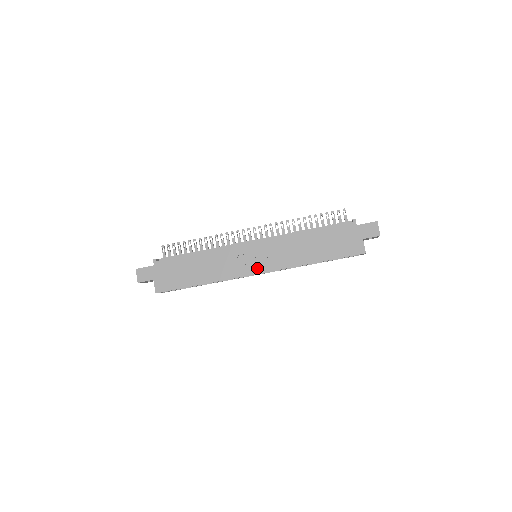
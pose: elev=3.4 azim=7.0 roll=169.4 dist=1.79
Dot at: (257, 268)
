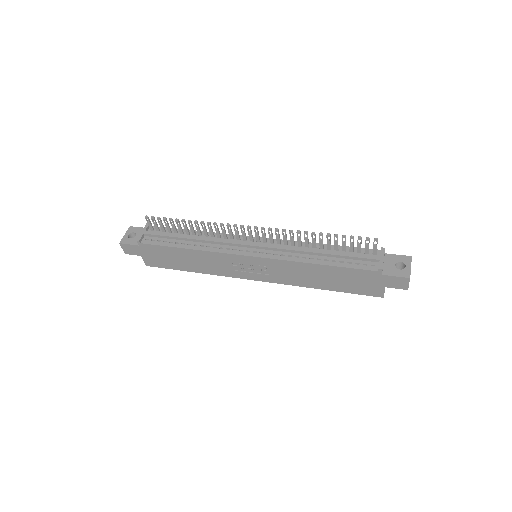
Dot at: (255, 276)
